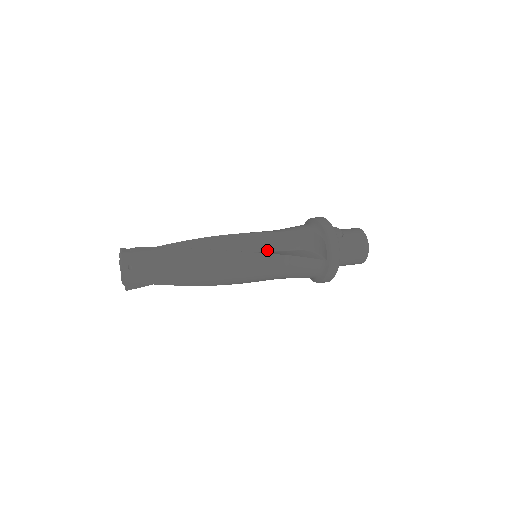
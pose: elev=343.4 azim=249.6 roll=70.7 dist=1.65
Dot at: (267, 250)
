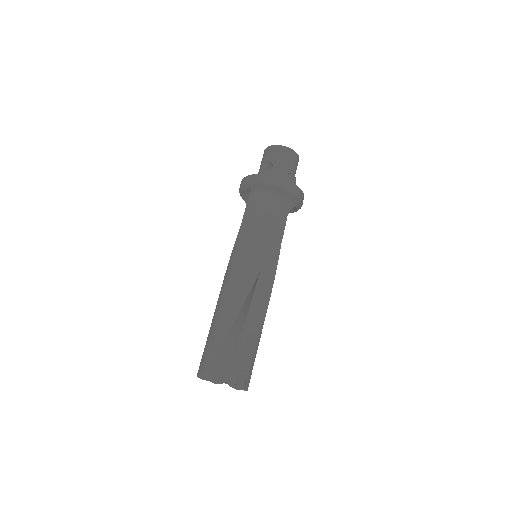
Dot at: occluded
